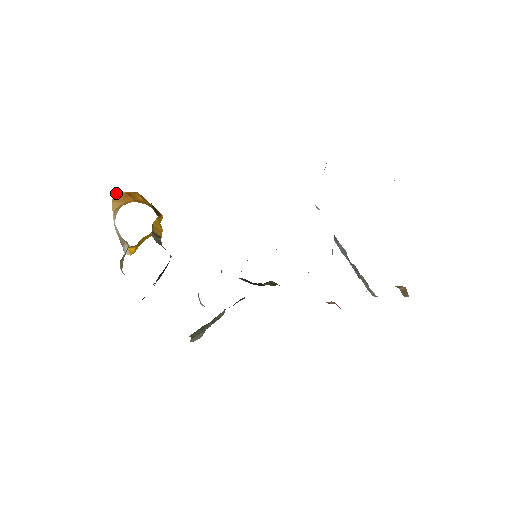
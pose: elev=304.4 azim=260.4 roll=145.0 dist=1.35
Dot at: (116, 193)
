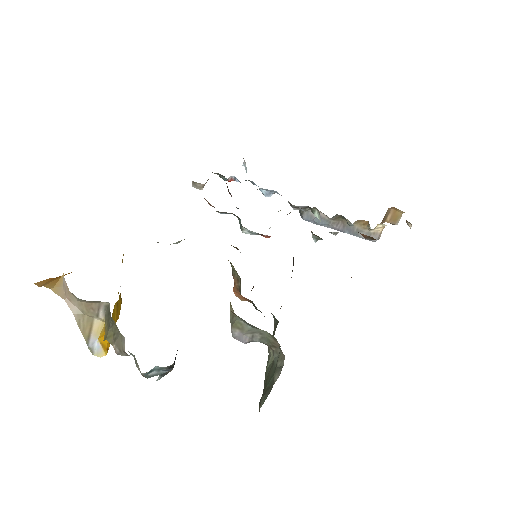
Dot at: (39, 282)
